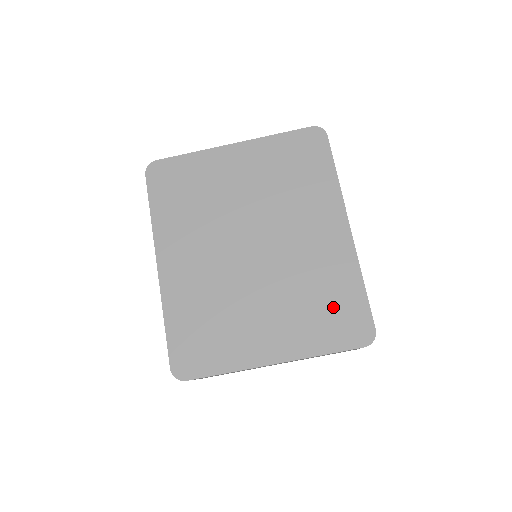
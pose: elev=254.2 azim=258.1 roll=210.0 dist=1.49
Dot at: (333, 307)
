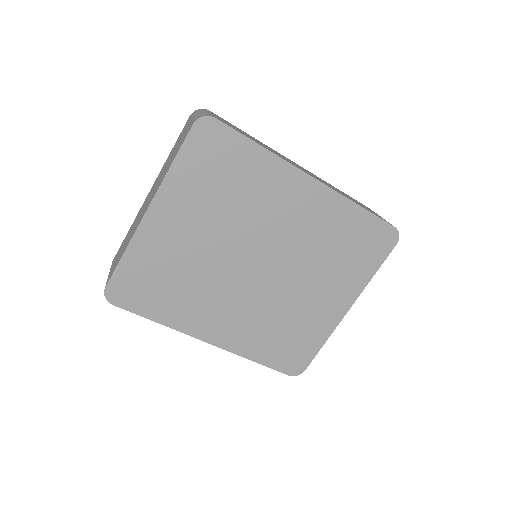
Dot at: (354, 243)
